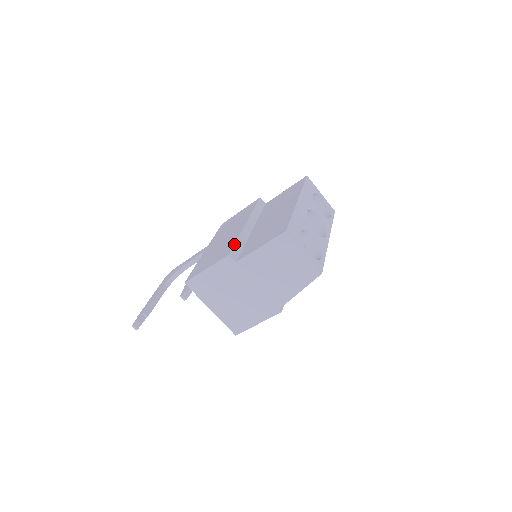
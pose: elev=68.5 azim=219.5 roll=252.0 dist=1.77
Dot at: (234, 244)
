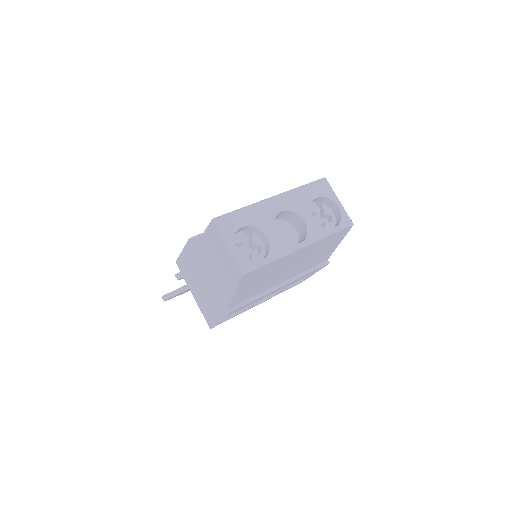
Dot at: occluded
